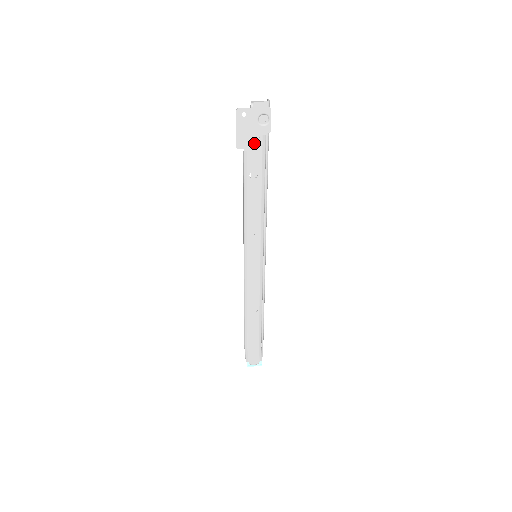
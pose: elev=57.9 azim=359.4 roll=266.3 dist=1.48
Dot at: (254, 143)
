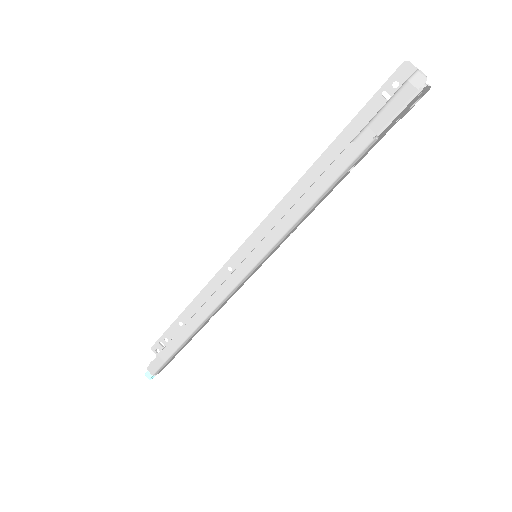
Dot at: (388, 130)
